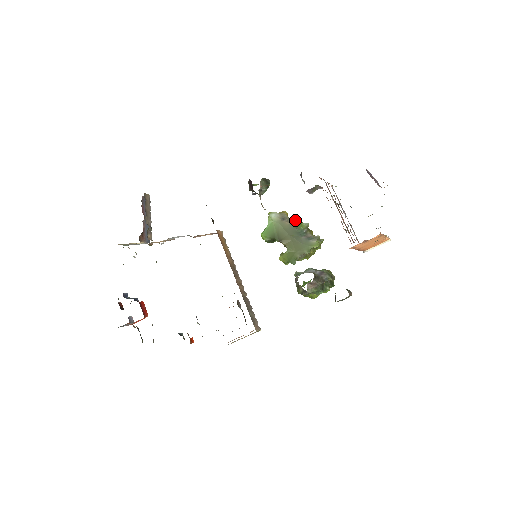
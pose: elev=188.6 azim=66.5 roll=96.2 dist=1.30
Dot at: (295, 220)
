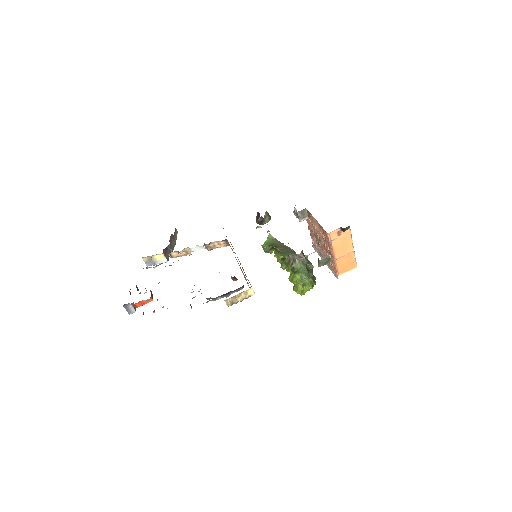
Dot at: occluded
